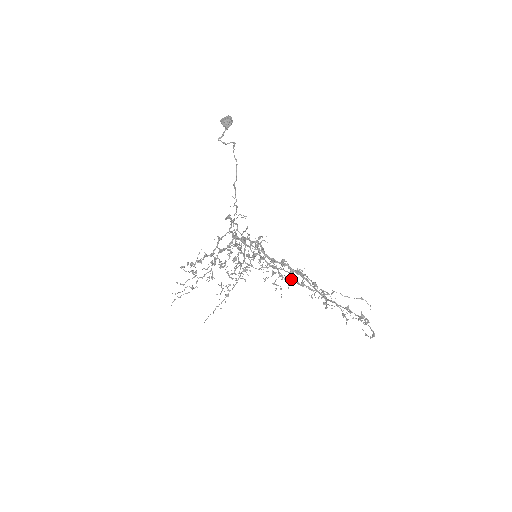
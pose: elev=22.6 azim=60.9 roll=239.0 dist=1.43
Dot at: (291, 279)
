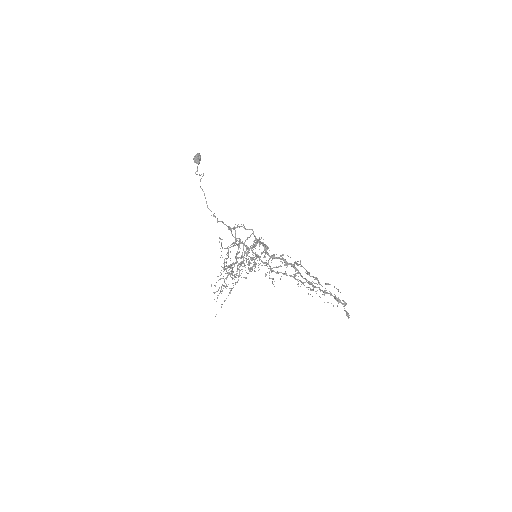
Dot at: (280, 272)
